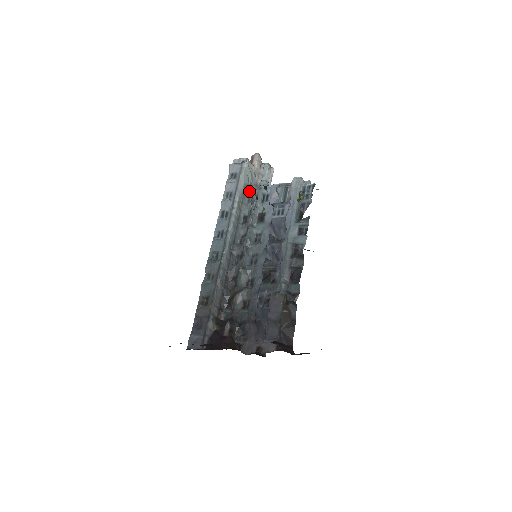
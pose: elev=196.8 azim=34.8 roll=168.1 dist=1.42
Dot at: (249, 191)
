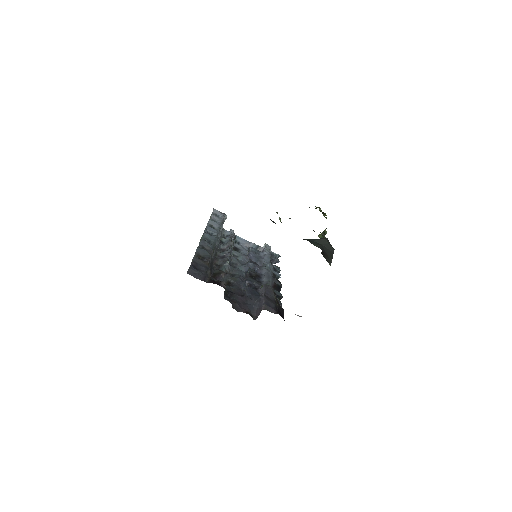
Dot at: (225, 231)
